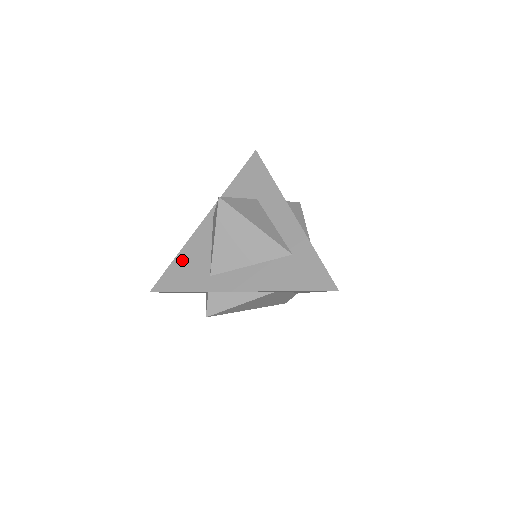
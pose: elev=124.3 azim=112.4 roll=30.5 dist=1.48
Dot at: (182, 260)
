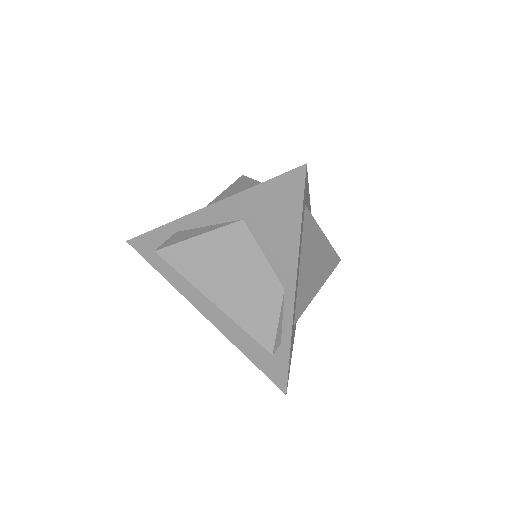
Dot at: occluded
